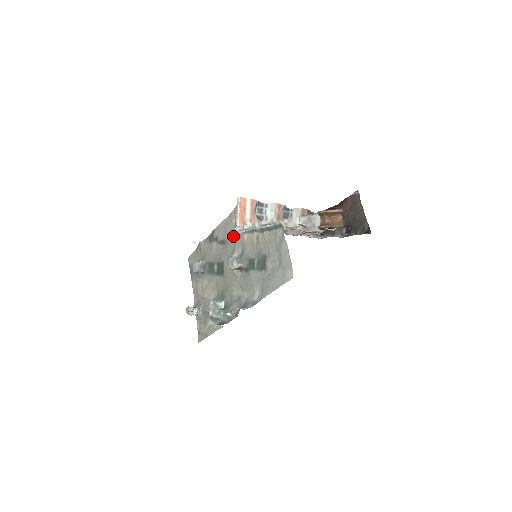
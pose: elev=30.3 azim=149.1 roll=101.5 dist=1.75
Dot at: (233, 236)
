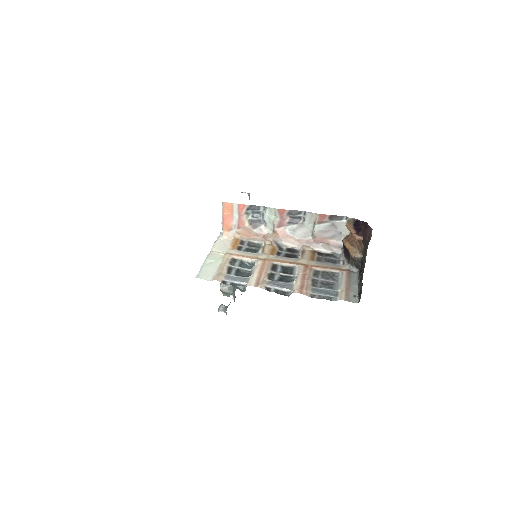
Dot at: occluded
